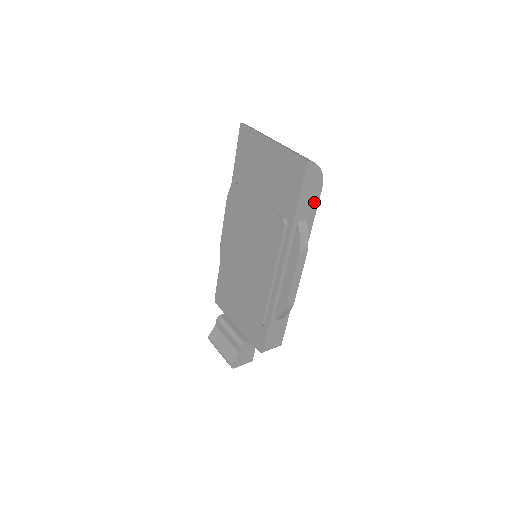
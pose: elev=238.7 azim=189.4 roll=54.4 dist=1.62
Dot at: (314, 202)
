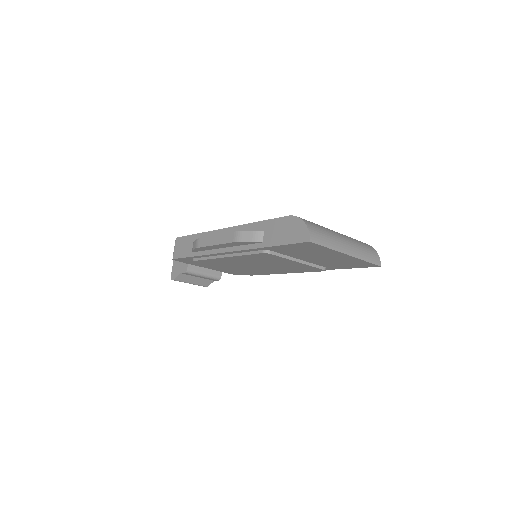
Dot at: occluded
